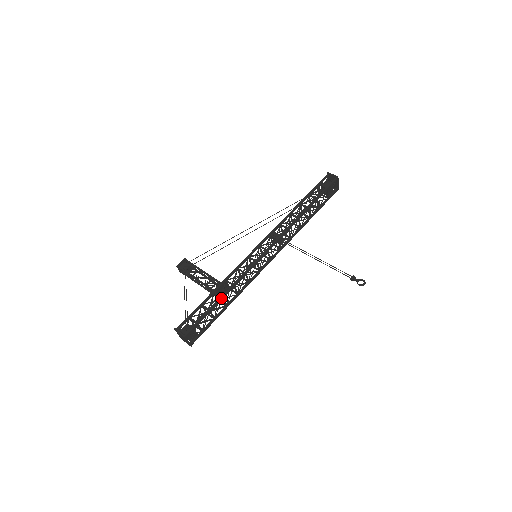
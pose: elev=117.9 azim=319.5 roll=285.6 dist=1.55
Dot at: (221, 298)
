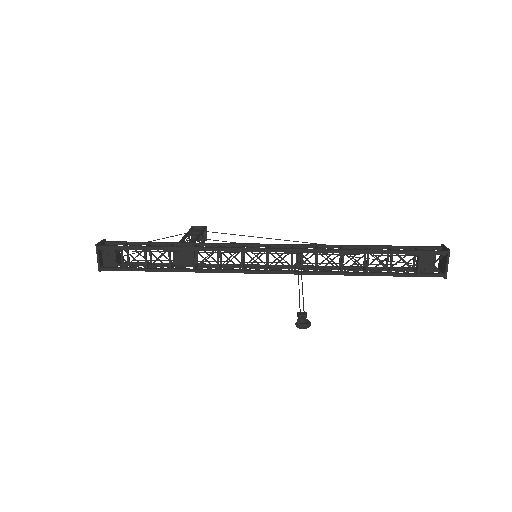
Dot at: (167, 246)
